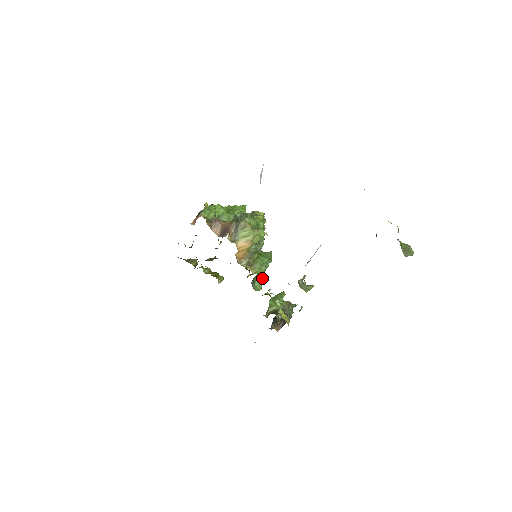
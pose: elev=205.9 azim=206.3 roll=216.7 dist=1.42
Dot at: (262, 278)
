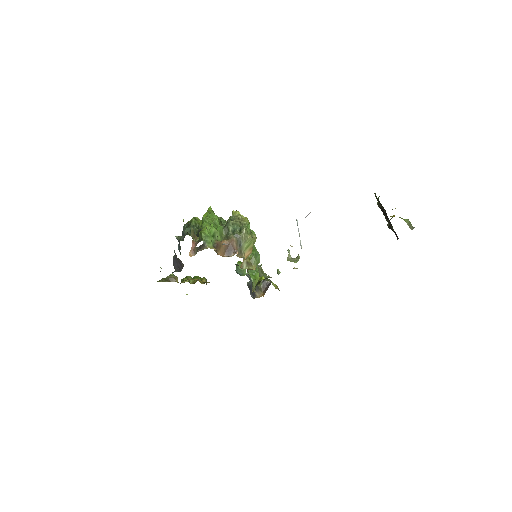
Dot at: occluded
